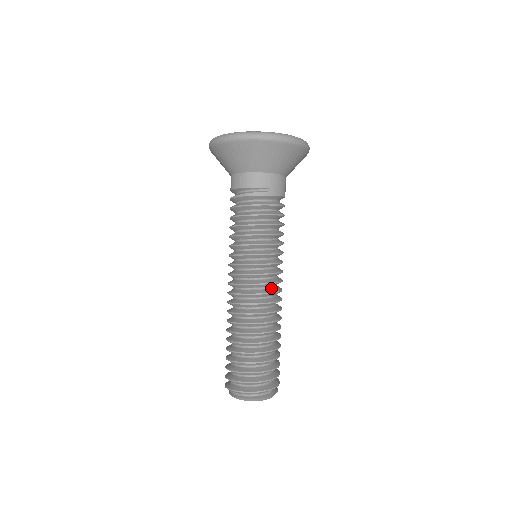
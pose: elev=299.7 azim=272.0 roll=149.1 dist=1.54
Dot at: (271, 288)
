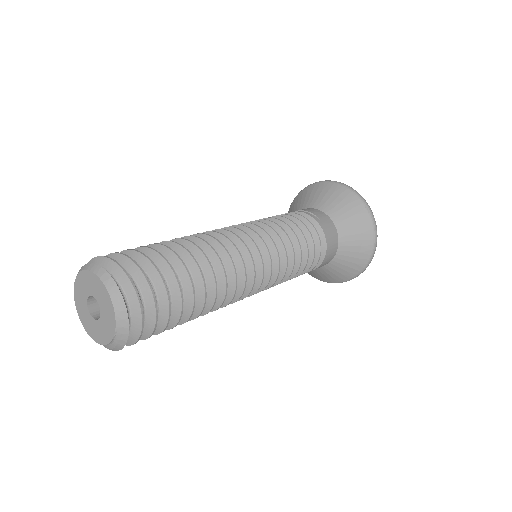
Dot at: occluded
